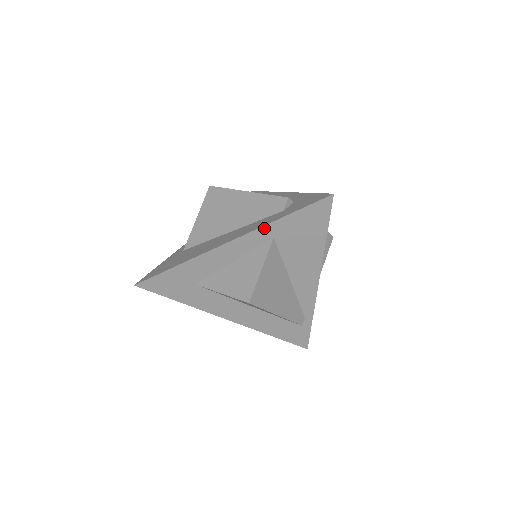
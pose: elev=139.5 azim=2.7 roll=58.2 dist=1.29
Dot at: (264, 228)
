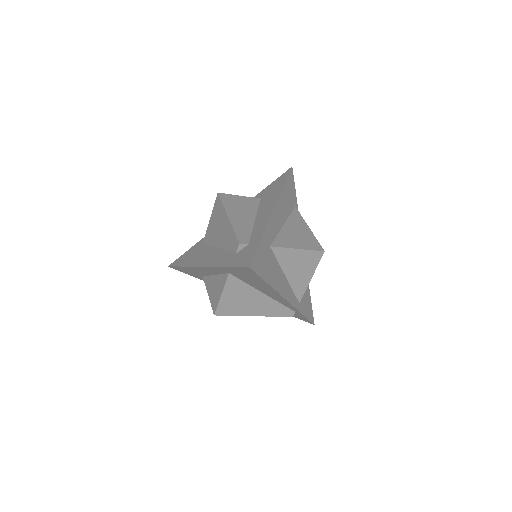
Dot at: (218, 267)
